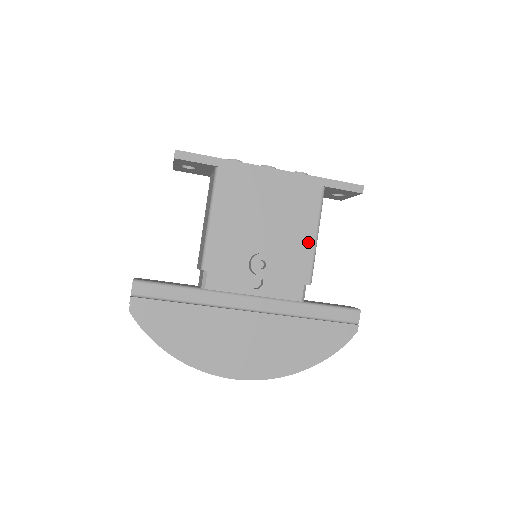
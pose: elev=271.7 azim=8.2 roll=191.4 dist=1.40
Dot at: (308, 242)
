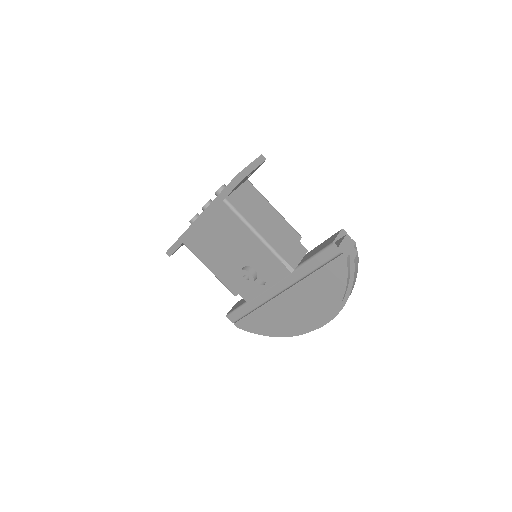
Dot at: (254, 240)
